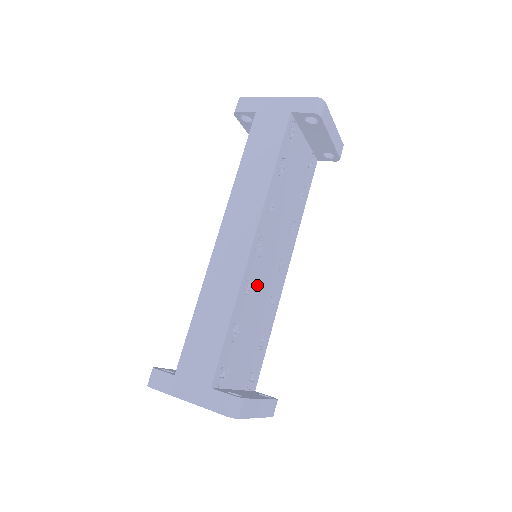
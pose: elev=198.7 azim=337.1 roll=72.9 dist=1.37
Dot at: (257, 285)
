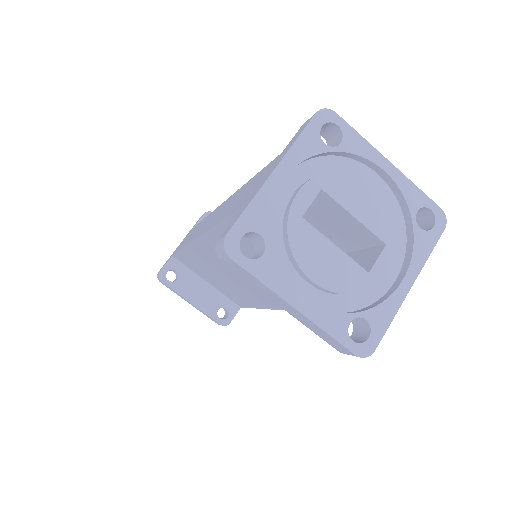
Dot at: occluded
